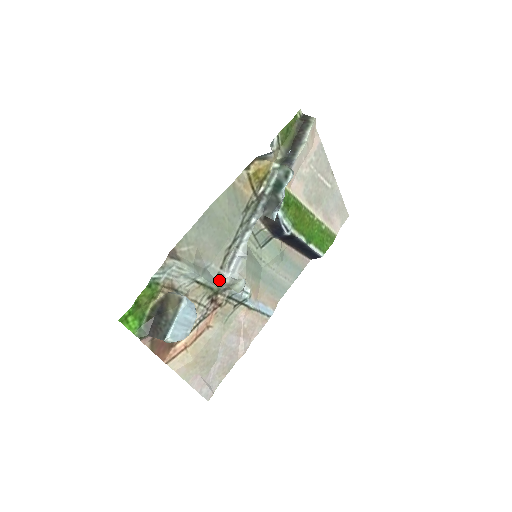
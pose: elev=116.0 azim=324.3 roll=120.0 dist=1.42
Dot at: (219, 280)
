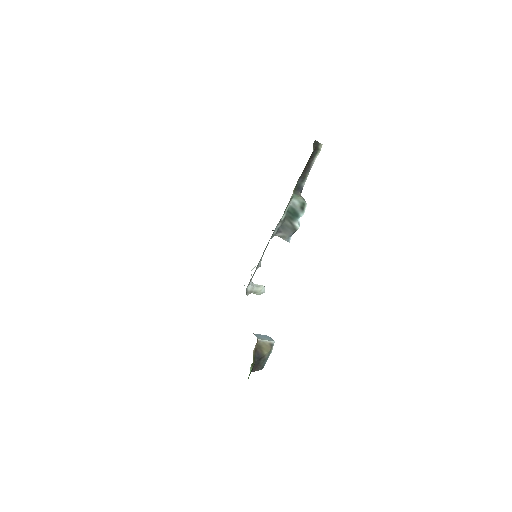
Dot at: (246, 293)
